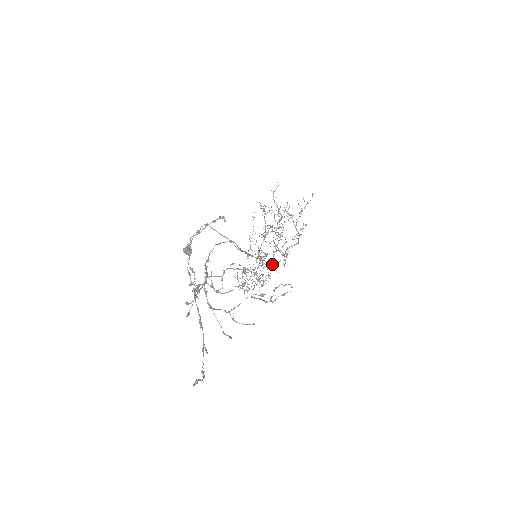
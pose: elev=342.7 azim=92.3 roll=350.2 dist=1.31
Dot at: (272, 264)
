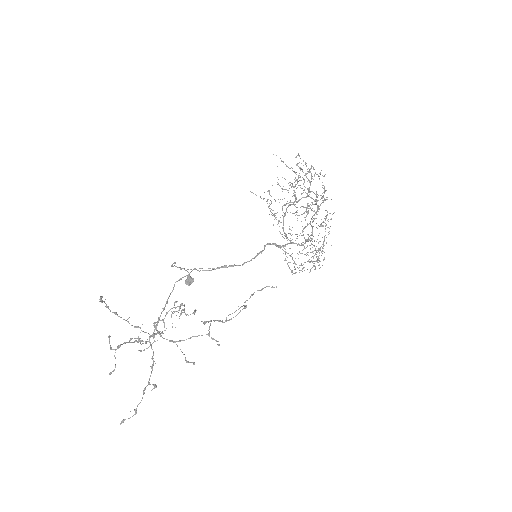
Dot at: occluded
